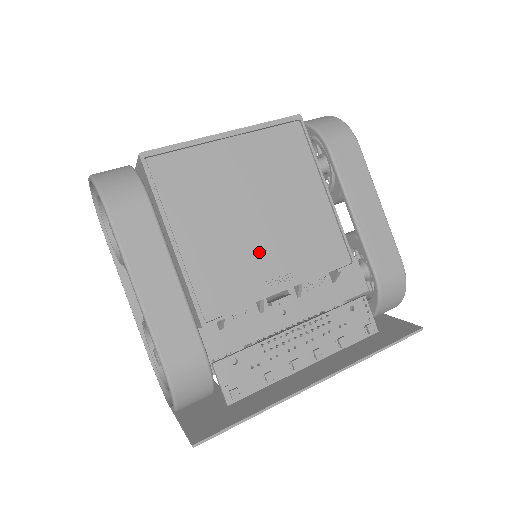
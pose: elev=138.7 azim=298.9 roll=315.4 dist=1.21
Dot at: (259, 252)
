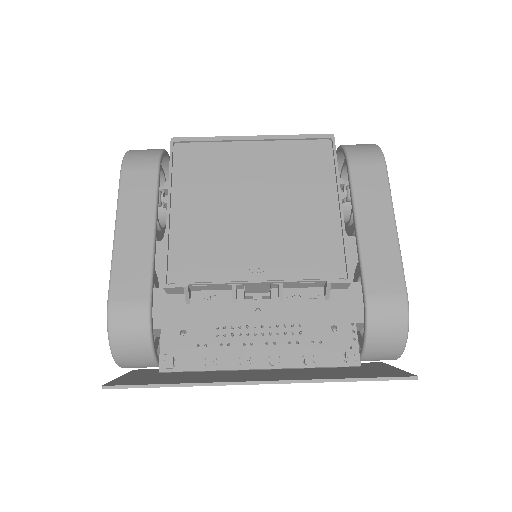
Dot at: (245, 239)
